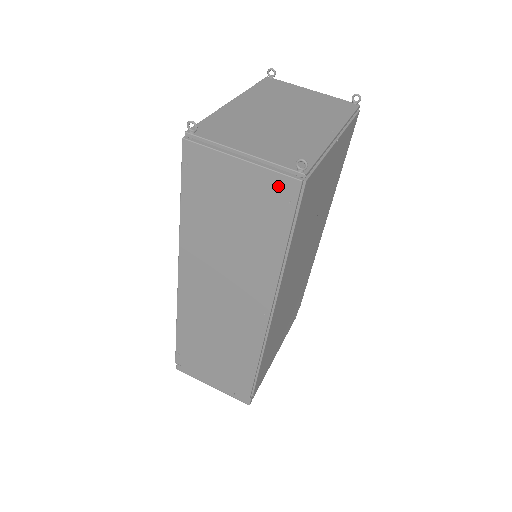
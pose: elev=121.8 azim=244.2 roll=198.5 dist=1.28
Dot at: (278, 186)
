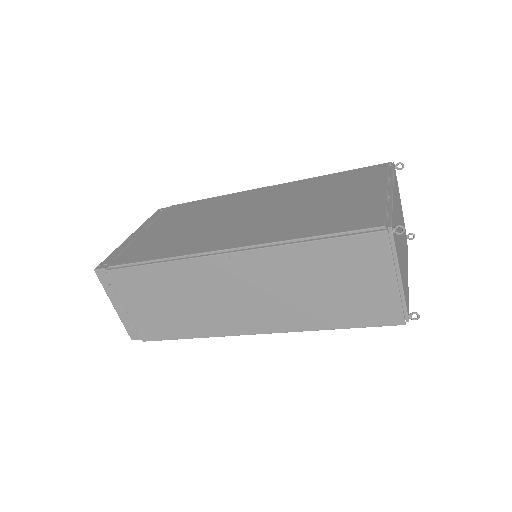
Dot at: (390, 311)
